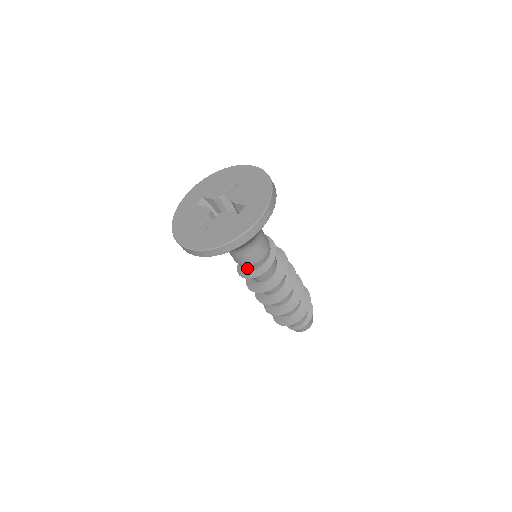
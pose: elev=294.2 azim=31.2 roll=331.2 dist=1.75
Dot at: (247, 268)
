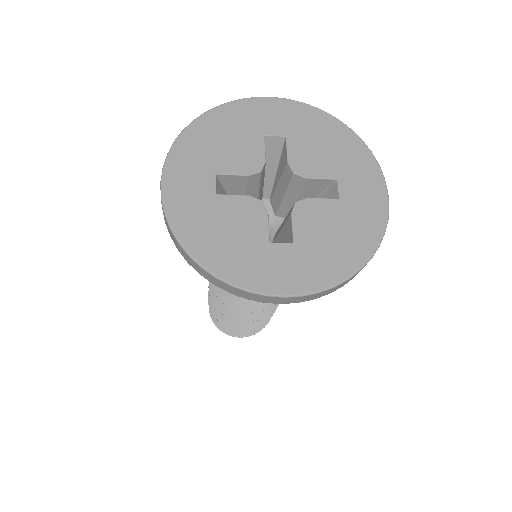
Dot at: occluded
